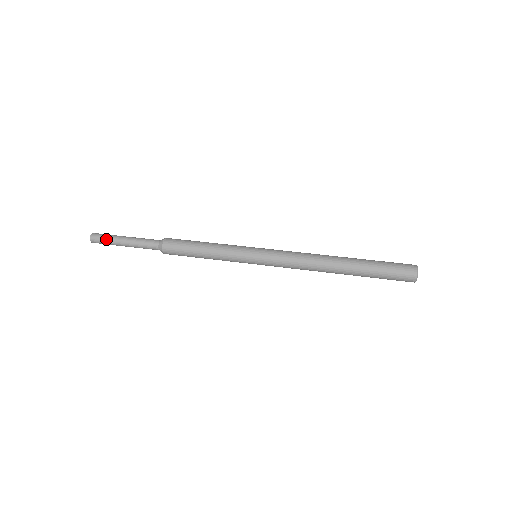
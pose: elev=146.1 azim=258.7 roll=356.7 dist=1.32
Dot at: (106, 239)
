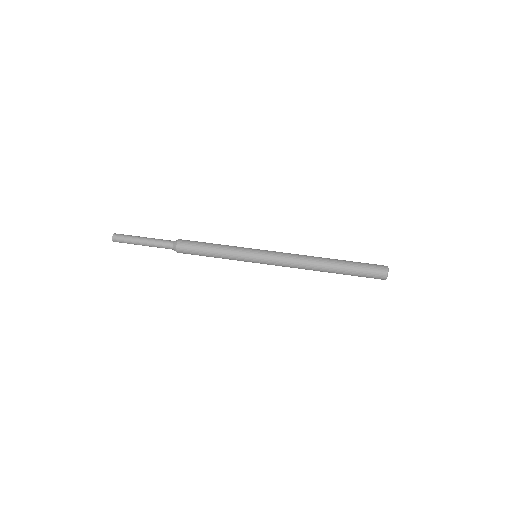
Dot at: (126, 241)
